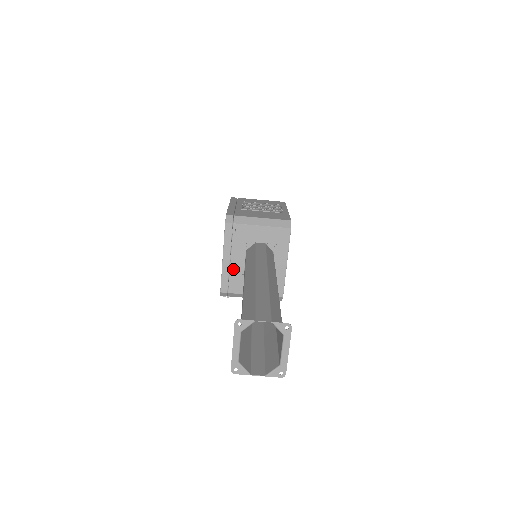
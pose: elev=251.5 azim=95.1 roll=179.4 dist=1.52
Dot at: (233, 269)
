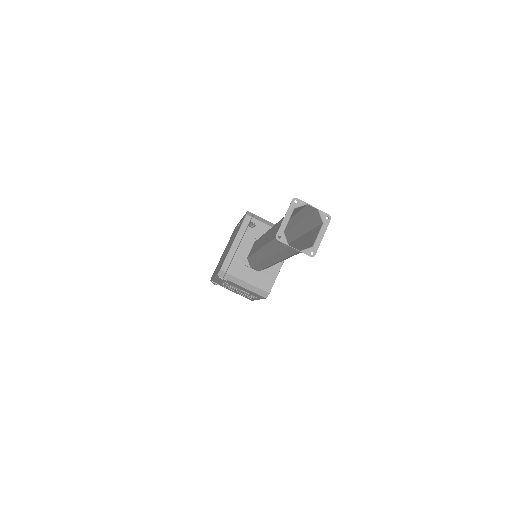
Dot at: (238, 254)
